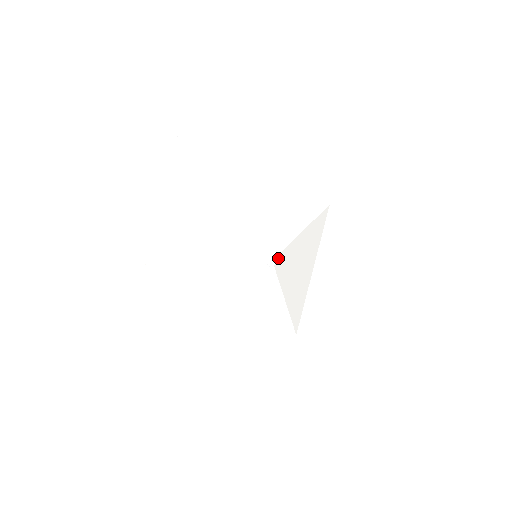
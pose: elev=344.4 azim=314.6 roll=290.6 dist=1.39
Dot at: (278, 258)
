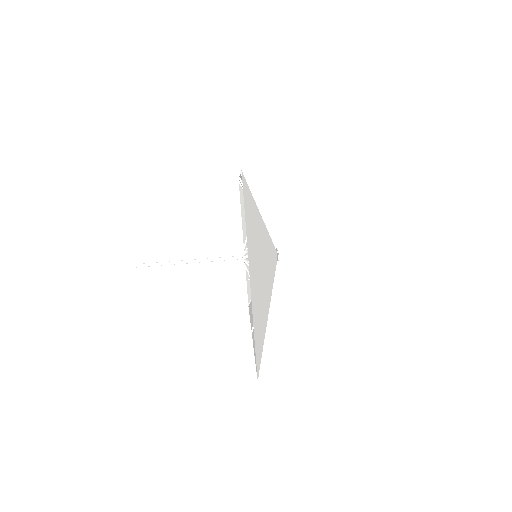
Dot at: occluded
